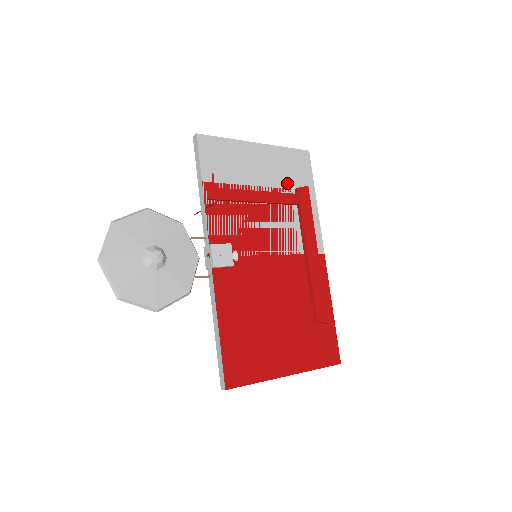
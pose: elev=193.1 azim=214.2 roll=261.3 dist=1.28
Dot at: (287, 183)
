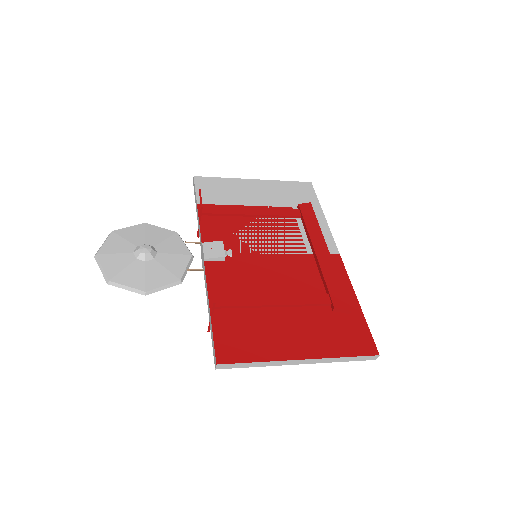
Dot at: (288, 203)
